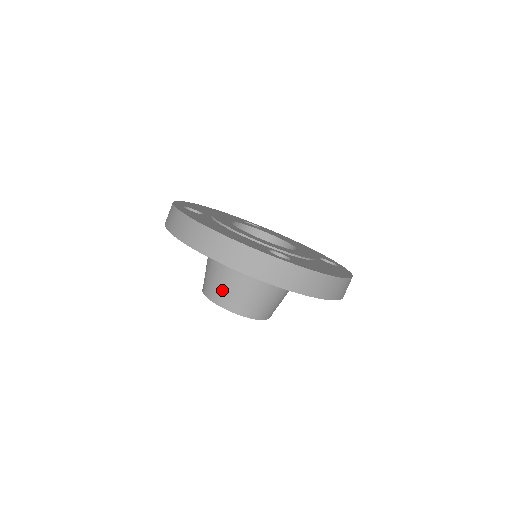
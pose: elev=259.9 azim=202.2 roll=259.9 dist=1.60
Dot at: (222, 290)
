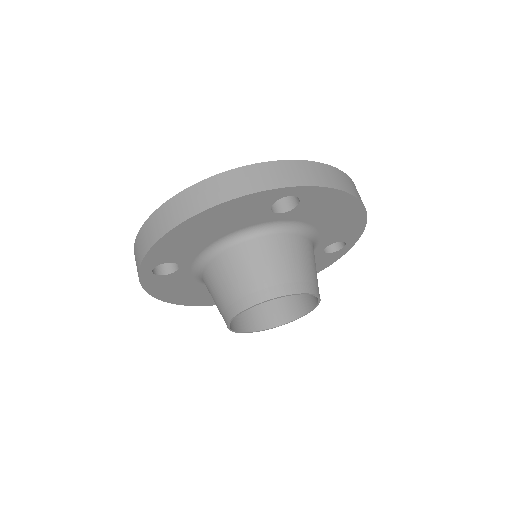
Dot at: (248, 283)
